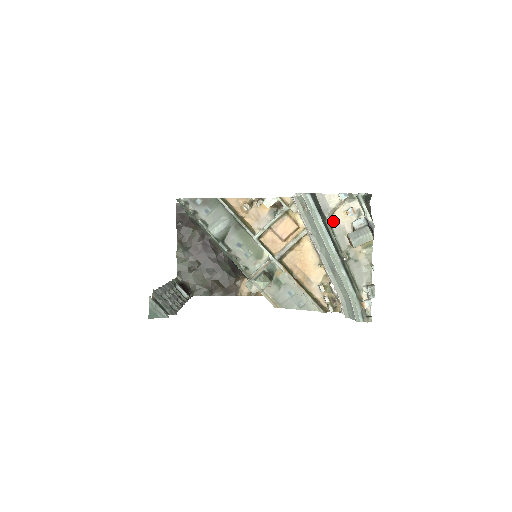
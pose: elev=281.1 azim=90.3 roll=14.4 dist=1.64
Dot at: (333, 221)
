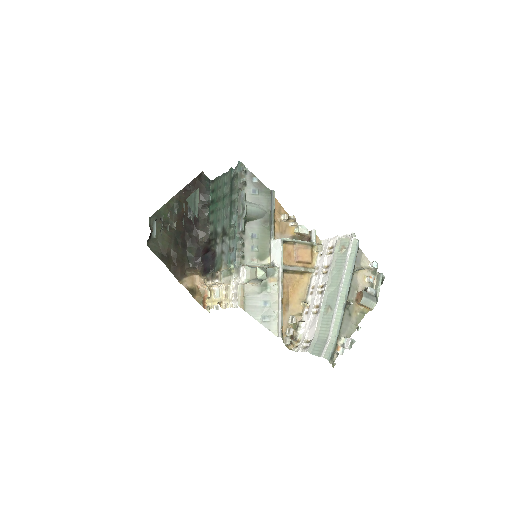
Dot at: (356, 274)
